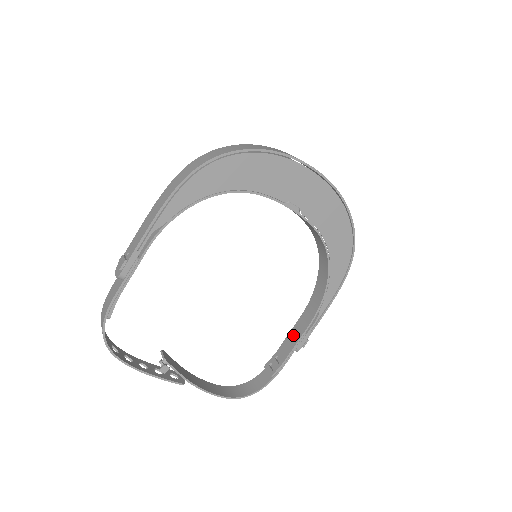
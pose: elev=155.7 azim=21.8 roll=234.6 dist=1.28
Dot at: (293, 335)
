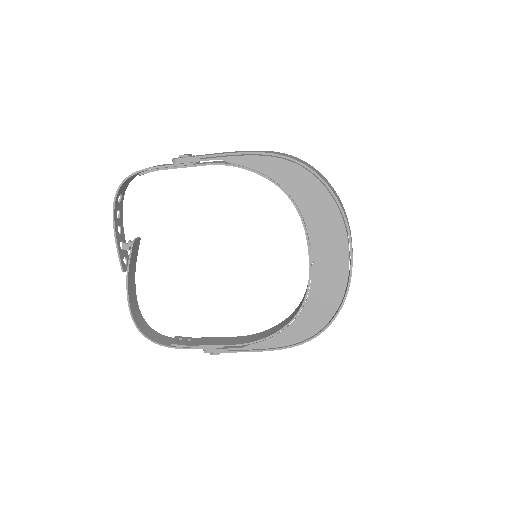
Dot at: (215, 340)
